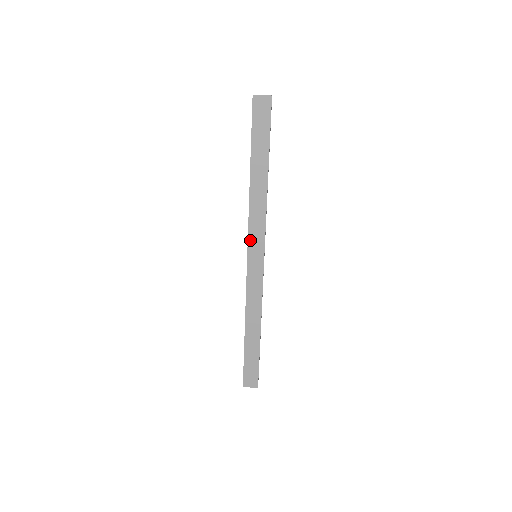
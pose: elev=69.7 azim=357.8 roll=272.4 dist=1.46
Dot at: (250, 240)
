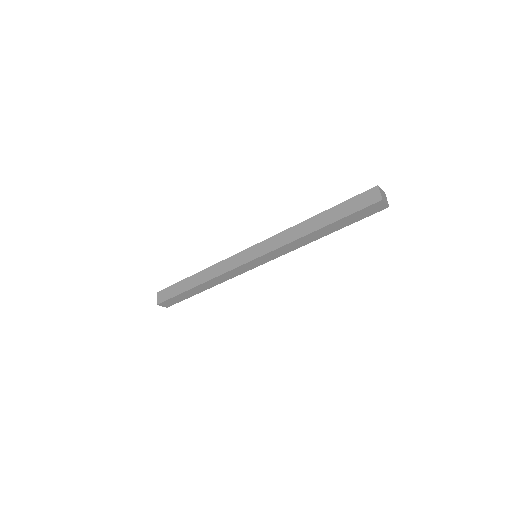
Dot at: (268, 254)
